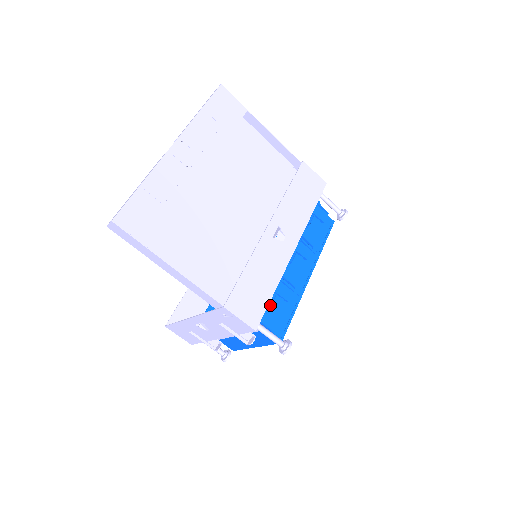
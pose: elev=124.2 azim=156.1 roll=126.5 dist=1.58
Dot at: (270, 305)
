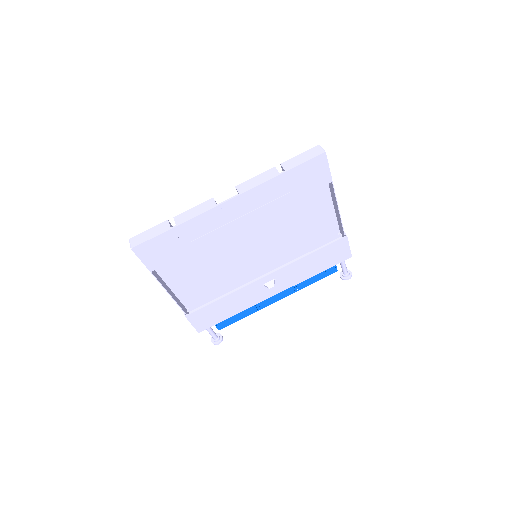
Dot at: occluded
